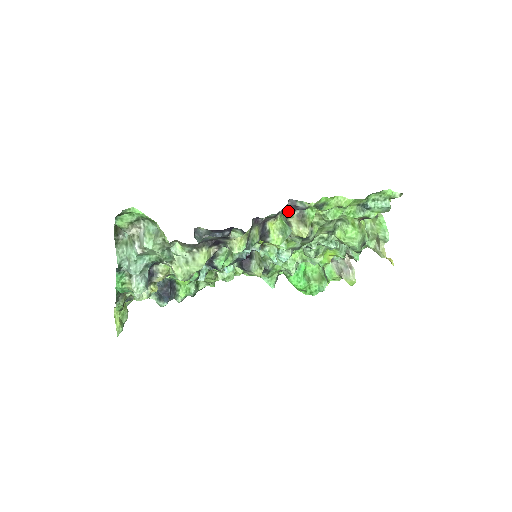
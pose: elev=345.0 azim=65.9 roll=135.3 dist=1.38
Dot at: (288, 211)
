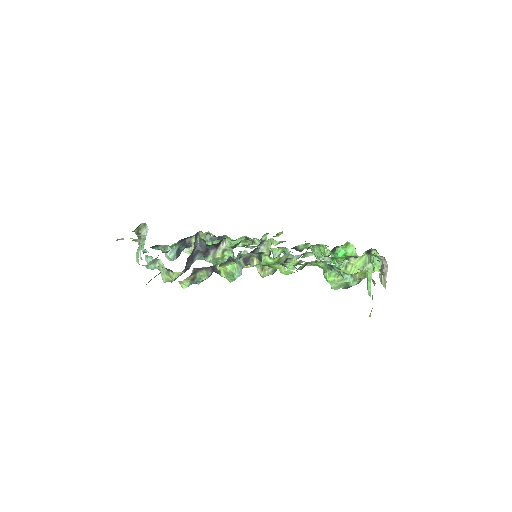
Dot at: occluded
